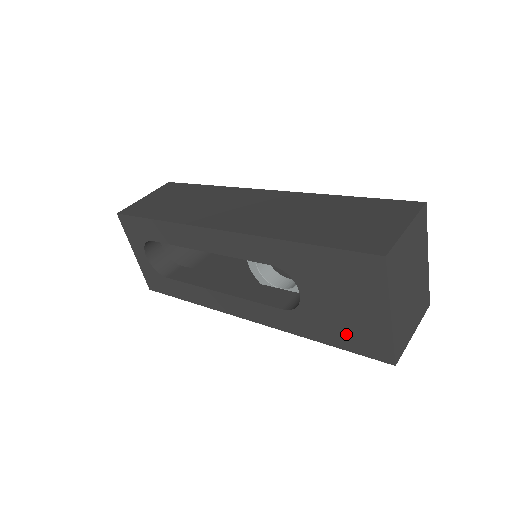
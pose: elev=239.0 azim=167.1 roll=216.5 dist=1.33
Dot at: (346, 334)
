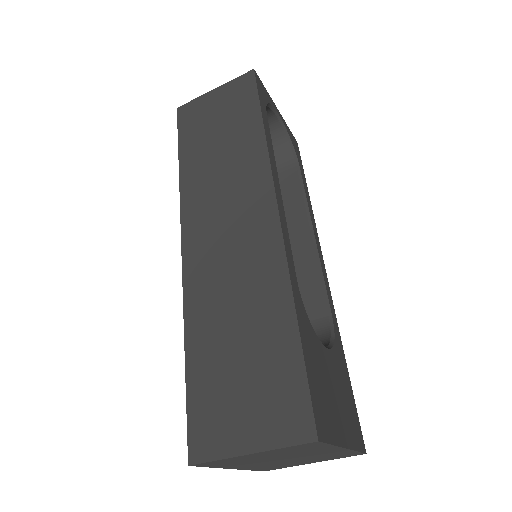
Dot at: occluded
